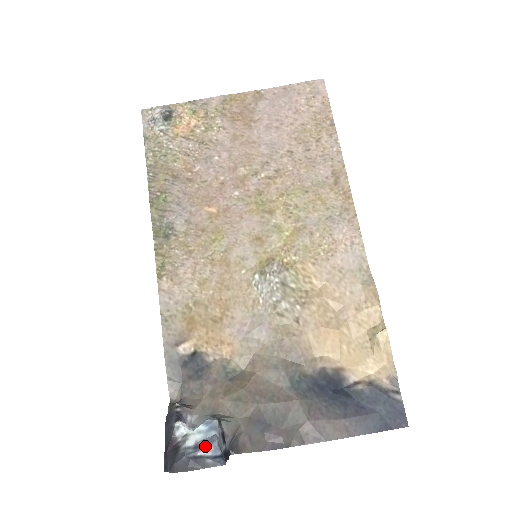
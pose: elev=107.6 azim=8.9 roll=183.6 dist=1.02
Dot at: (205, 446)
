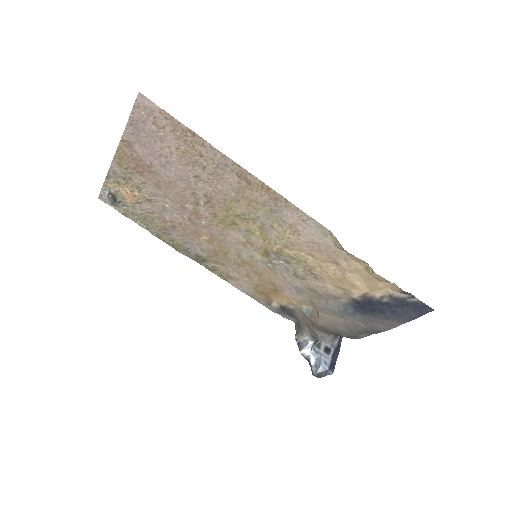
Dot at: (319, 367)
